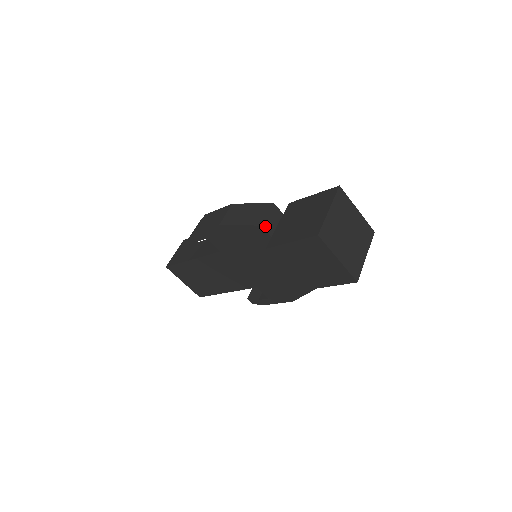
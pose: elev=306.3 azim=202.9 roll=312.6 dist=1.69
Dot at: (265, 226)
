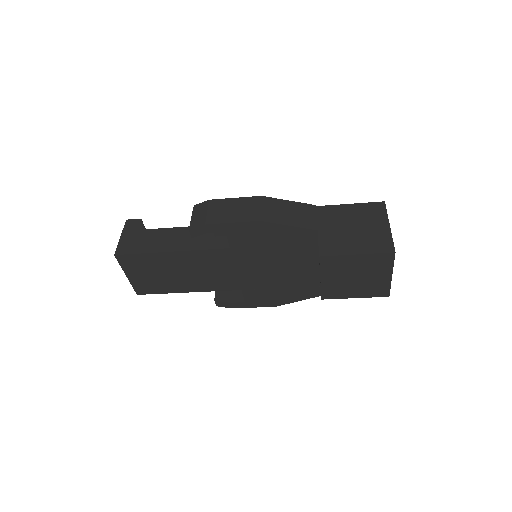
Dot at: (317, 231)
